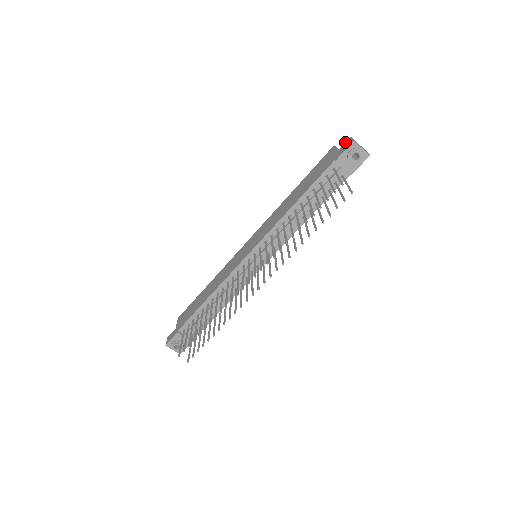
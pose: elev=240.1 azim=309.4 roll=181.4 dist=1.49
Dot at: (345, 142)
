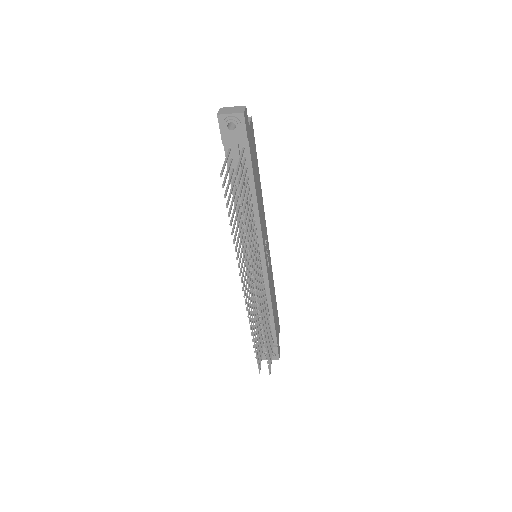
Dot at: occluded
